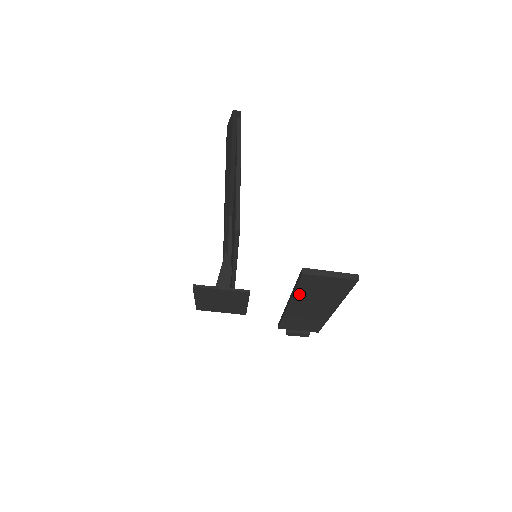
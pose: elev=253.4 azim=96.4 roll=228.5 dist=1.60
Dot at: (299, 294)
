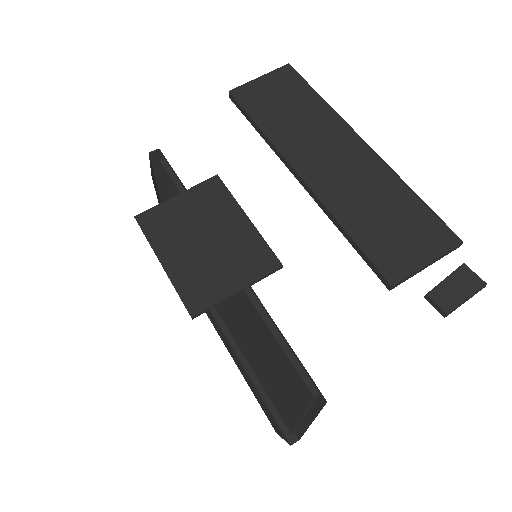
Dot at: (274, 134)
